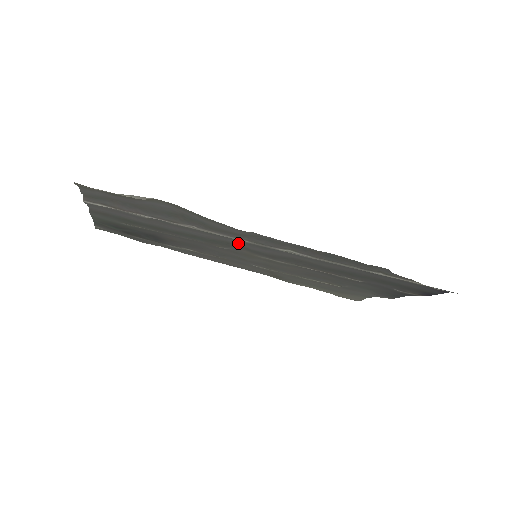
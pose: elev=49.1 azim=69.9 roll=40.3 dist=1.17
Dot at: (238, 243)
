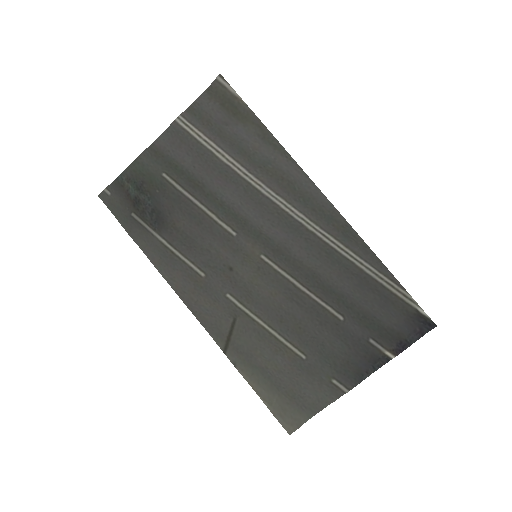
Dot at: (256, 225)
